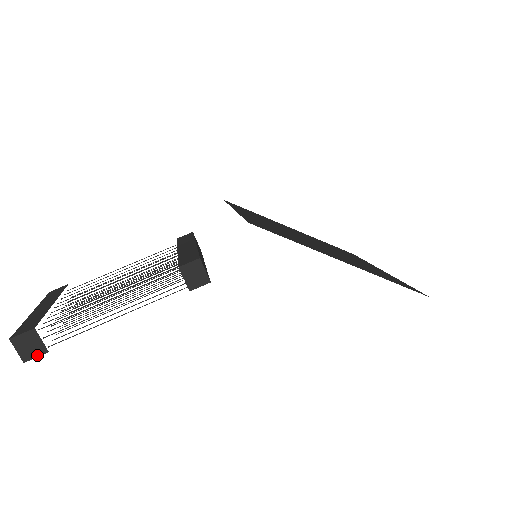
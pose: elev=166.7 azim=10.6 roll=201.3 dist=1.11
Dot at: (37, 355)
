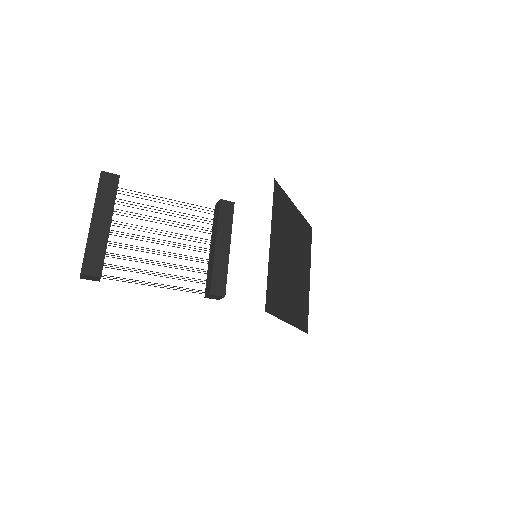
Dot at: occluded
